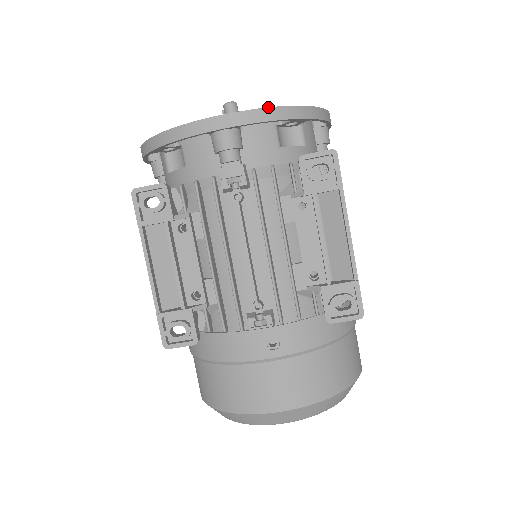
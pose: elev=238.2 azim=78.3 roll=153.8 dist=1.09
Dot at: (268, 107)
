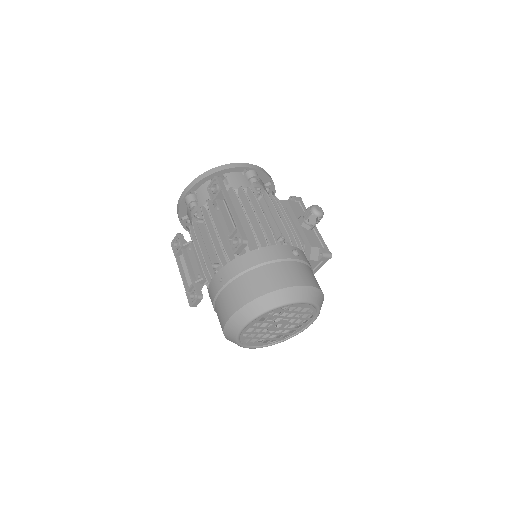
Dot at: (196, 178)
